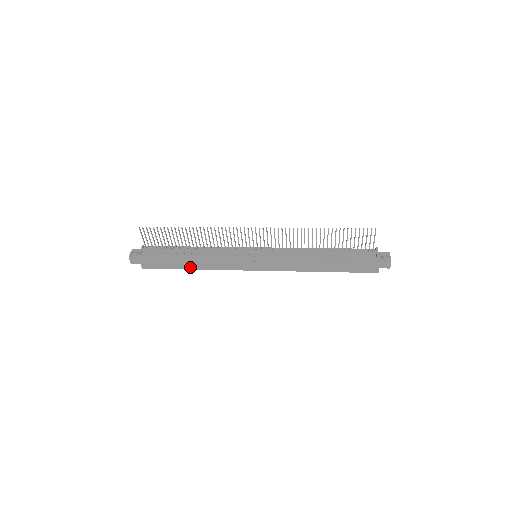
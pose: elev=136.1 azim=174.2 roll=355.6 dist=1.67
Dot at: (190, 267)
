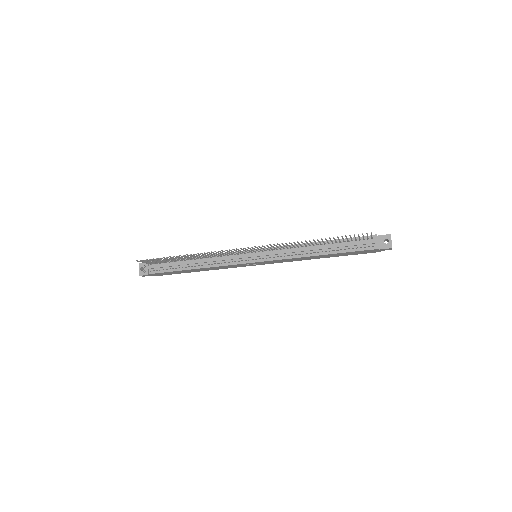
Dot at: (197, 271)
